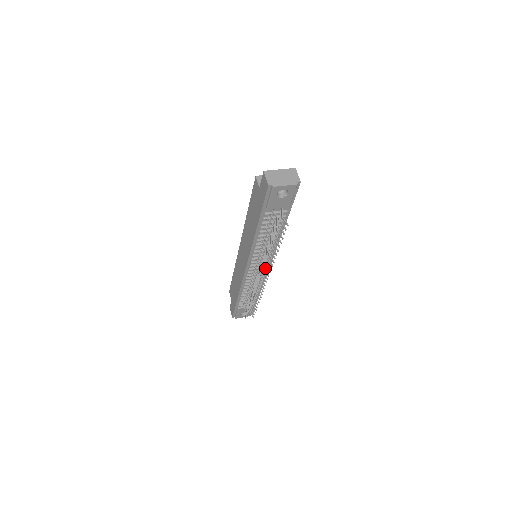
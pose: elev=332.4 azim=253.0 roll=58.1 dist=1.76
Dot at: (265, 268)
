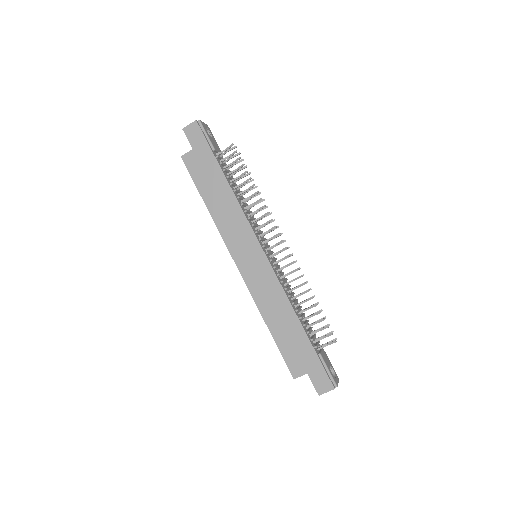
Dot at: occluded
